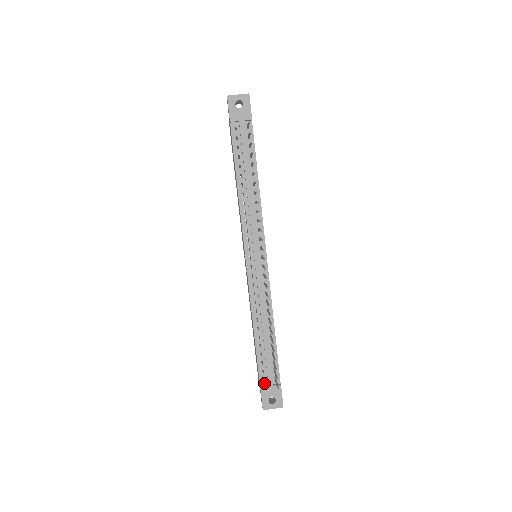
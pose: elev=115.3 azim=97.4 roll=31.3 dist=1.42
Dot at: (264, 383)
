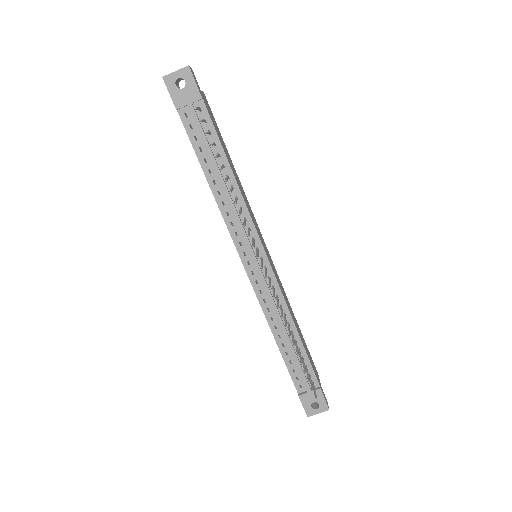
Dot at: (301, 390)
